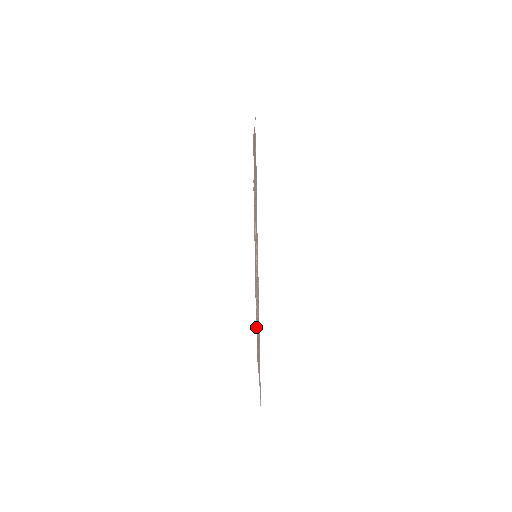
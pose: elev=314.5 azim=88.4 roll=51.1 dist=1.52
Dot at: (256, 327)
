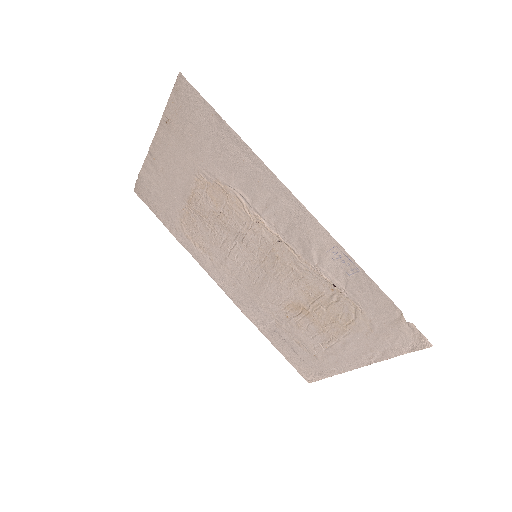
Dot at: (304, 342)
